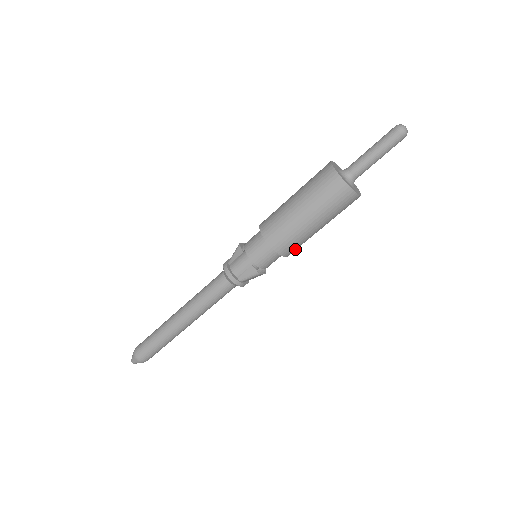
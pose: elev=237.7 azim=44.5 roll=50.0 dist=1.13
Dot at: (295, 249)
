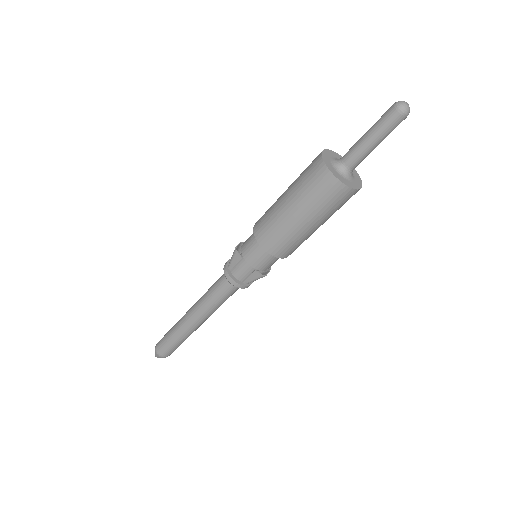
Dot at: (297, 247)
